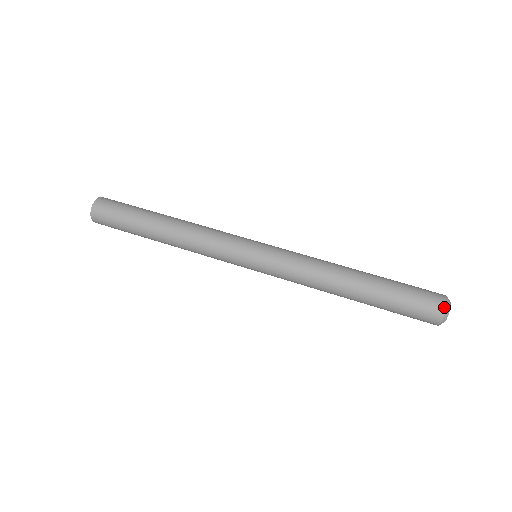
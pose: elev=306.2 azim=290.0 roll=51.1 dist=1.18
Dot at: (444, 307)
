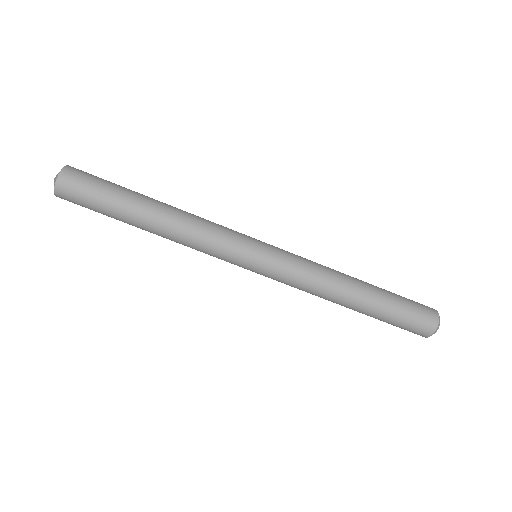
Dot at: (433, 330)
